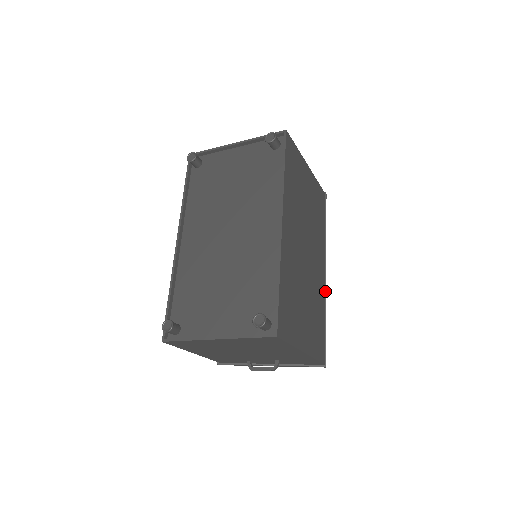
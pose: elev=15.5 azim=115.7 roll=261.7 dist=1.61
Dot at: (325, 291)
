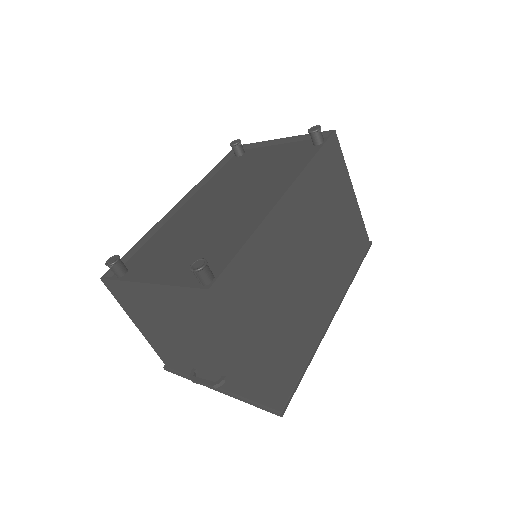
Dot at: (323, 332)
